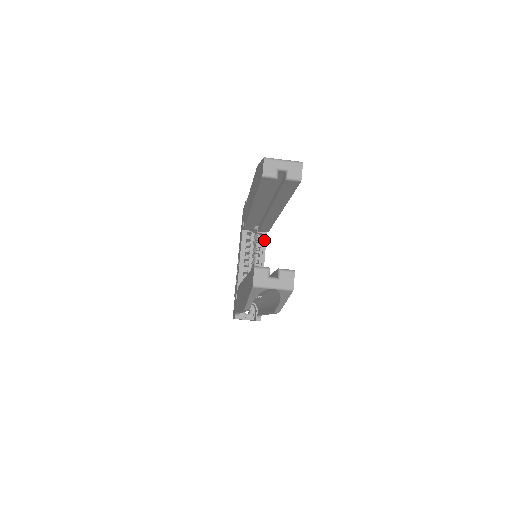
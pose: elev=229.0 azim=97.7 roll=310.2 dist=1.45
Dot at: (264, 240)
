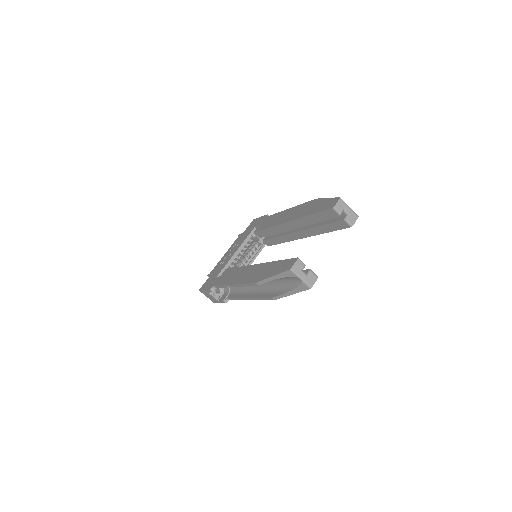
Dot at: (260, 250)
